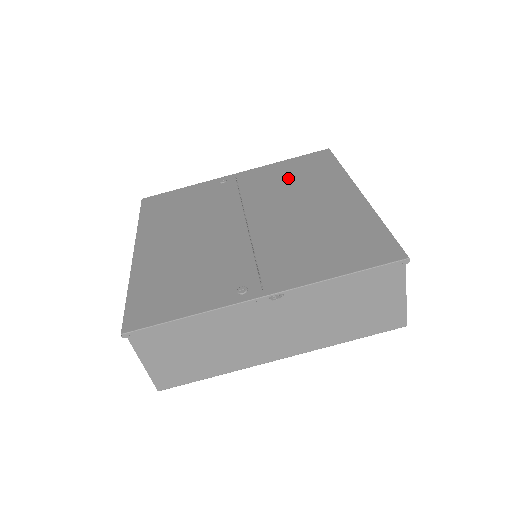
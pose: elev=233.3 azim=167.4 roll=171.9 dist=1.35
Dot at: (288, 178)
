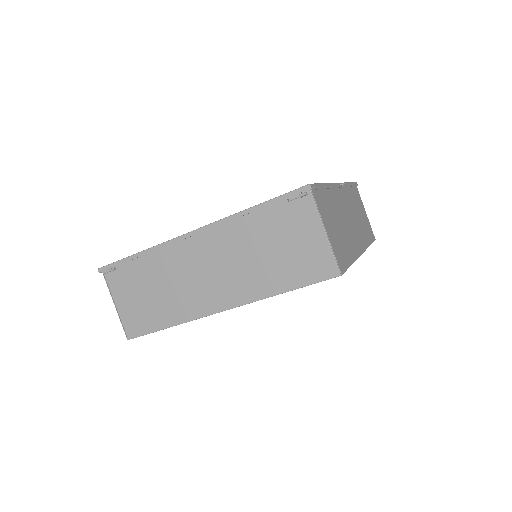
Dot at: occluded
